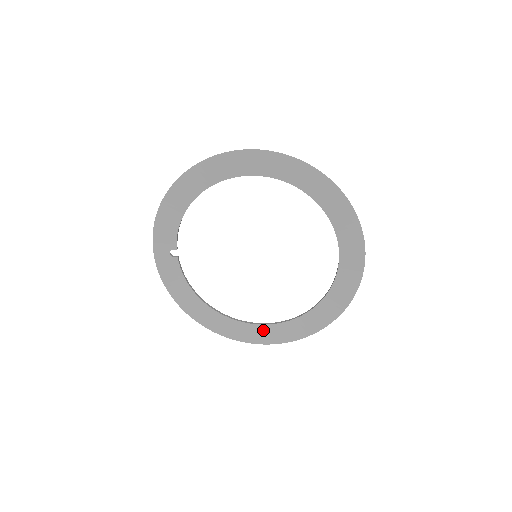
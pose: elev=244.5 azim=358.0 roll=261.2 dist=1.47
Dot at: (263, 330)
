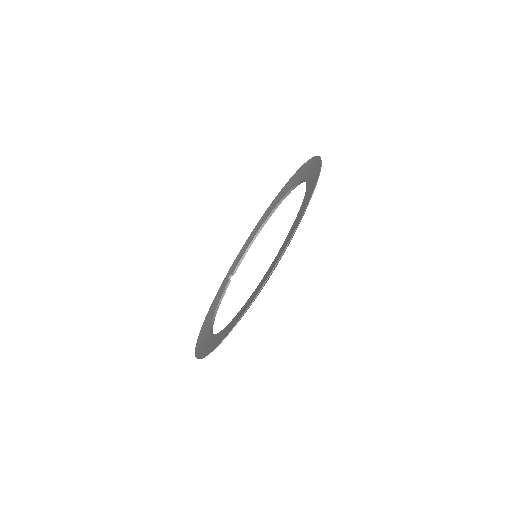
Dot at: occluded
